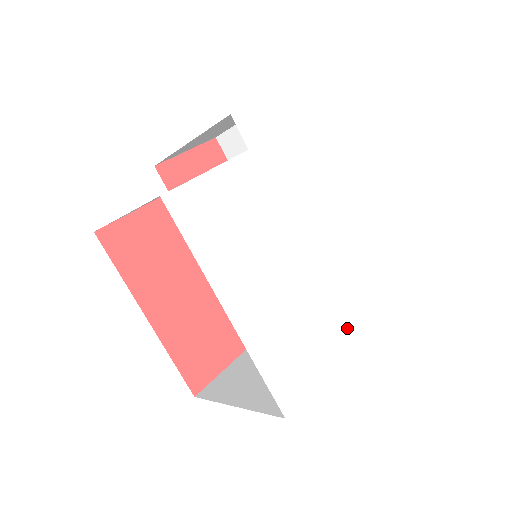
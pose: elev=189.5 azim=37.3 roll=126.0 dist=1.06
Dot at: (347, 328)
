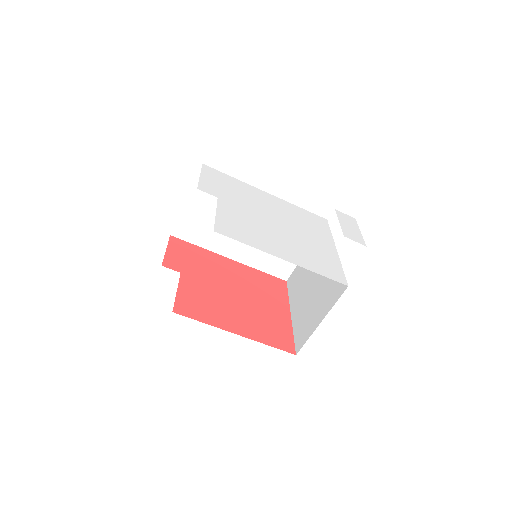
Dot at: (328, 242)
